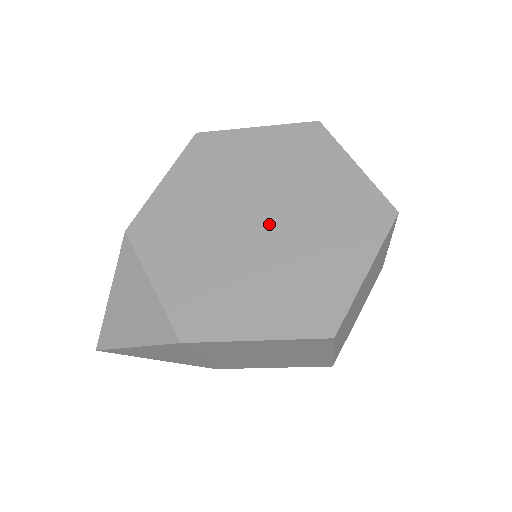
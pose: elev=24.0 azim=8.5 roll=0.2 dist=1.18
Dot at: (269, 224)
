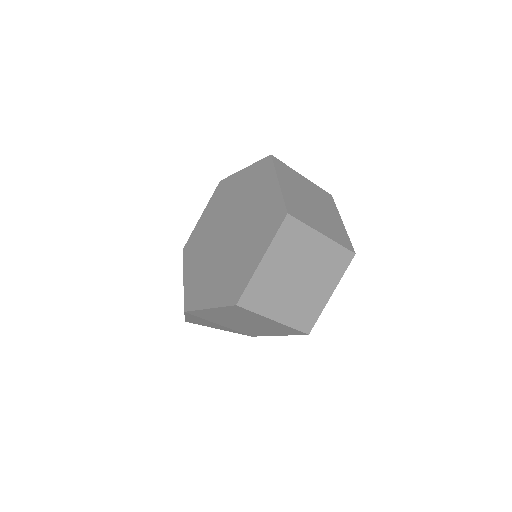
Dot at: (231, 235)
